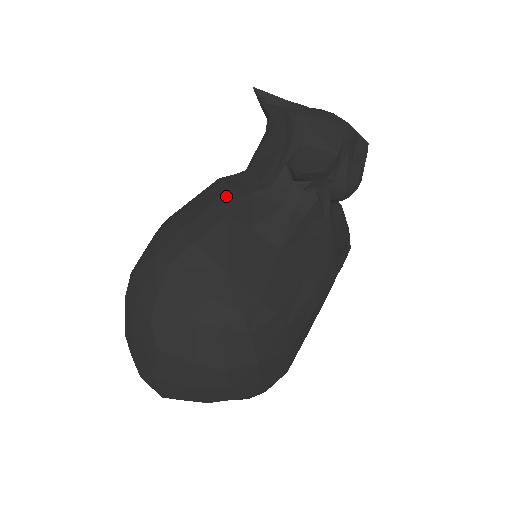
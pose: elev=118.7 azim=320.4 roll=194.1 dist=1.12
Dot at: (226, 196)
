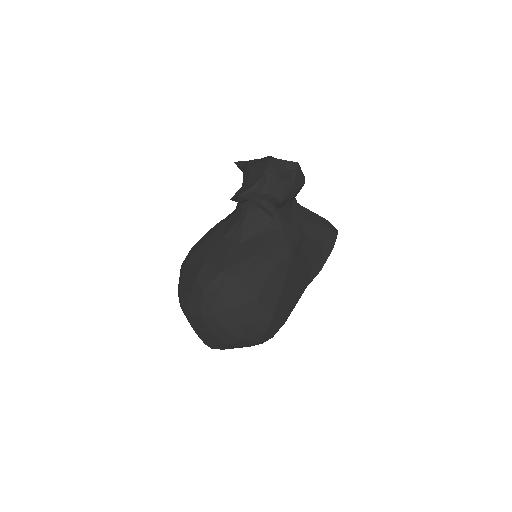
Dot at: (216, 225)
